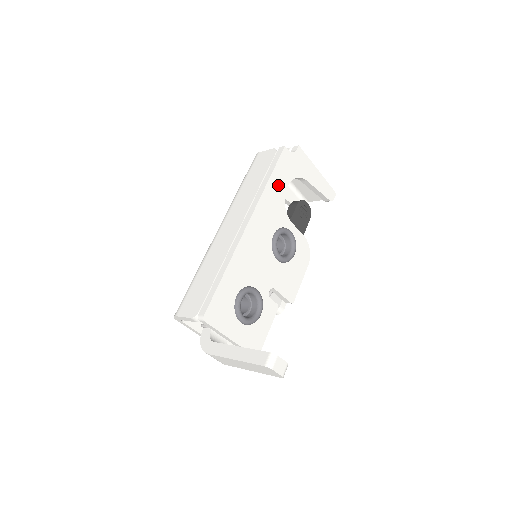
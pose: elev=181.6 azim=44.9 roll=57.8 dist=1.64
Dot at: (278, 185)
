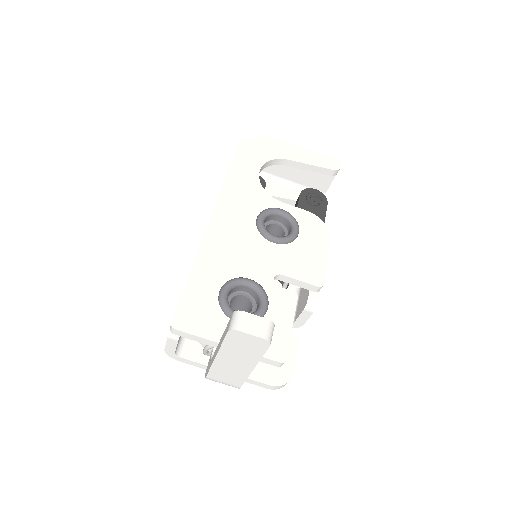
Dot at: (245, 172)
